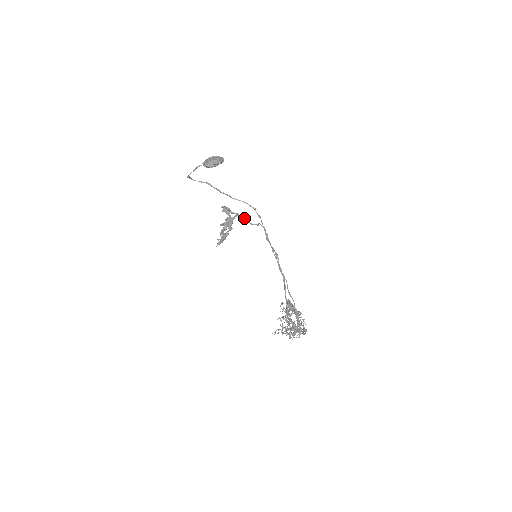
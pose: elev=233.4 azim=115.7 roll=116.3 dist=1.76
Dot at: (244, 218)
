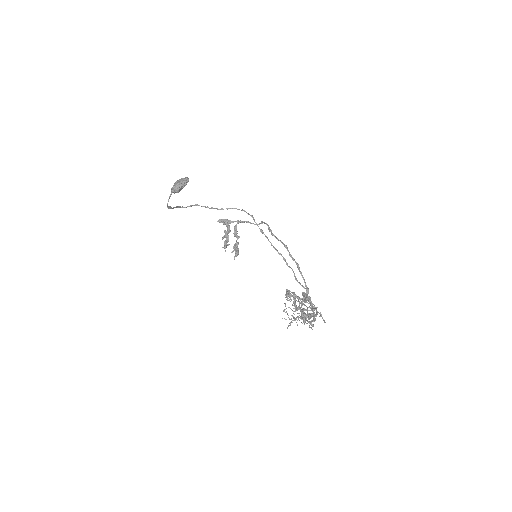
Dot at: (247, 222)
